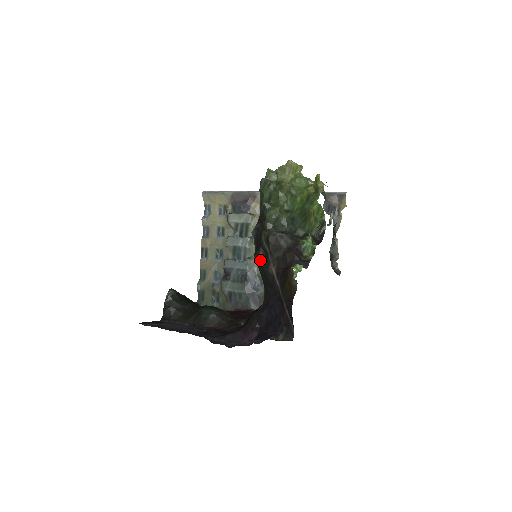
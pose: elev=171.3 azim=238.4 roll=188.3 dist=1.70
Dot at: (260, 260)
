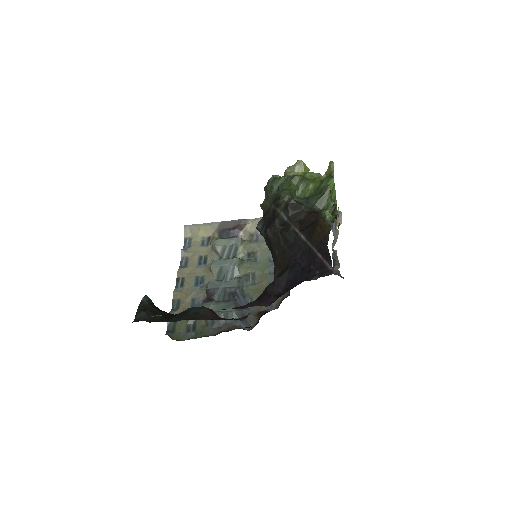
Dot at: (277, 228)
